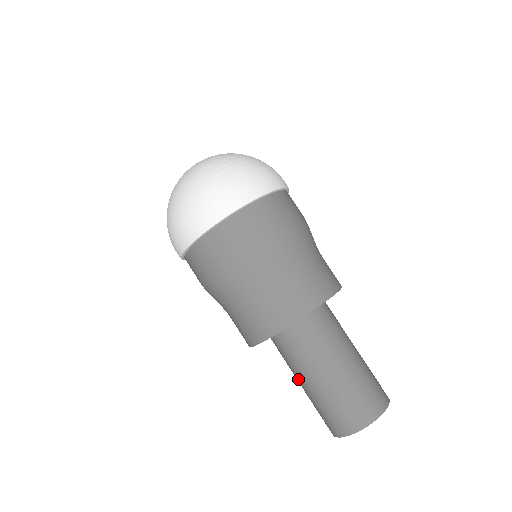
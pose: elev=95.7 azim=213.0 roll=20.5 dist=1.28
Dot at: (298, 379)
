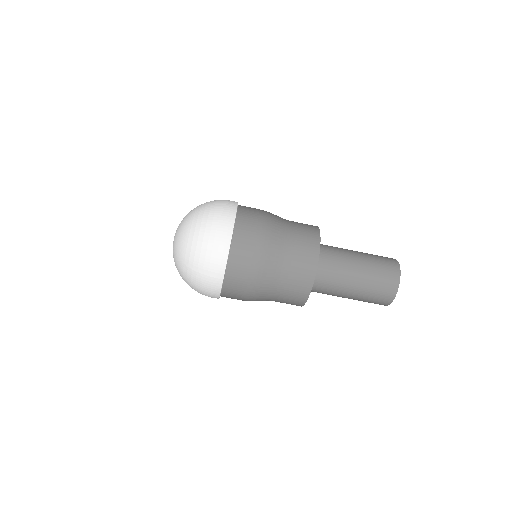
Dot at: occluded
